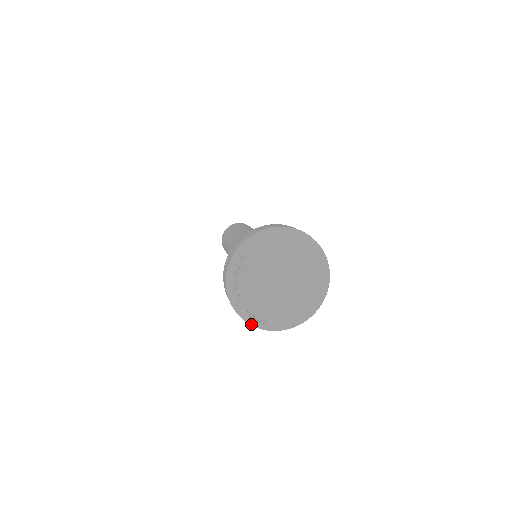
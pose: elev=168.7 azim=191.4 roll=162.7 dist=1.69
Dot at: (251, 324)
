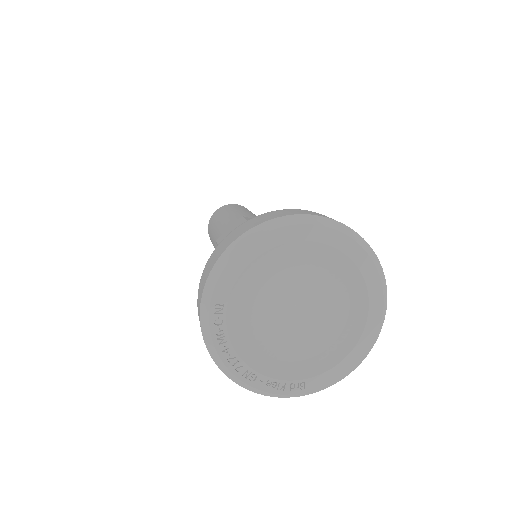
Dot at: (283, 397)
